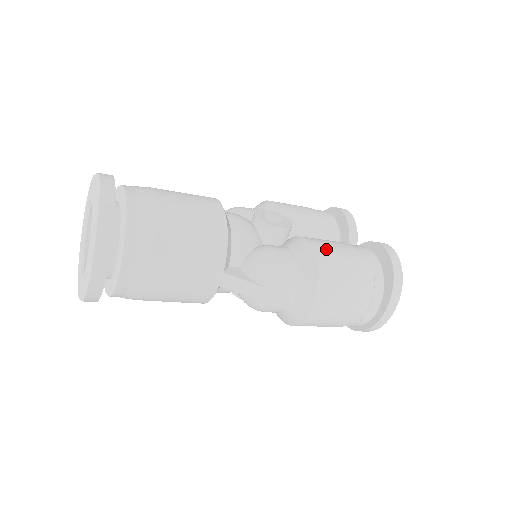
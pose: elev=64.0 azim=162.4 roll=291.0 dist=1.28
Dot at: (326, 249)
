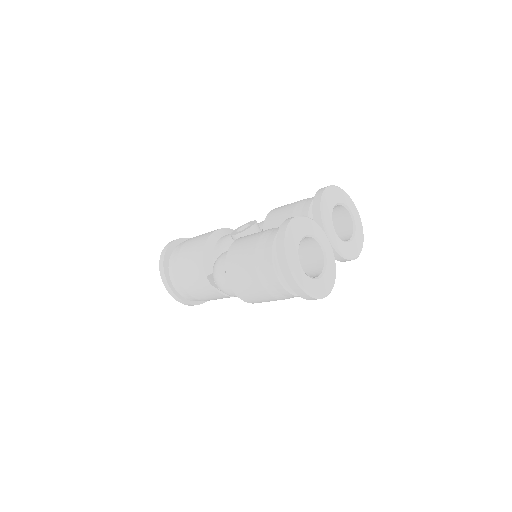
Dot at: (239, 242)
